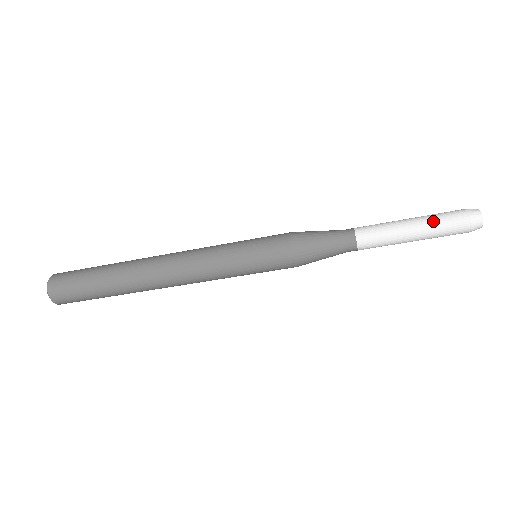
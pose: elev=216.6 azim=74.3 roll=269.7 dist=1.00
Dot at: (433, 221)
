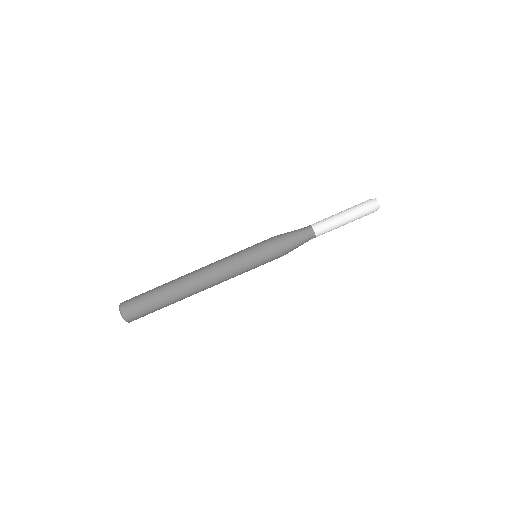
Dot at: (354, 211)
